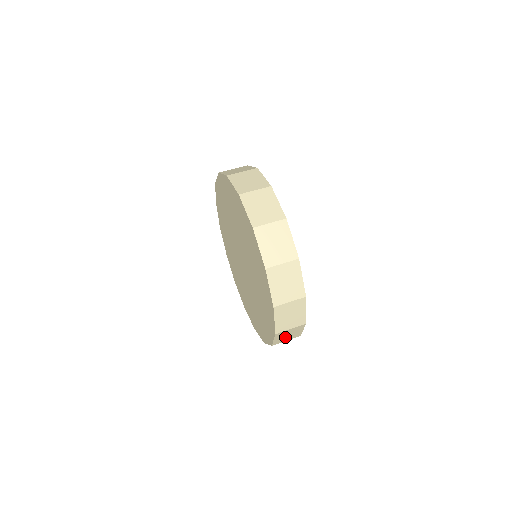
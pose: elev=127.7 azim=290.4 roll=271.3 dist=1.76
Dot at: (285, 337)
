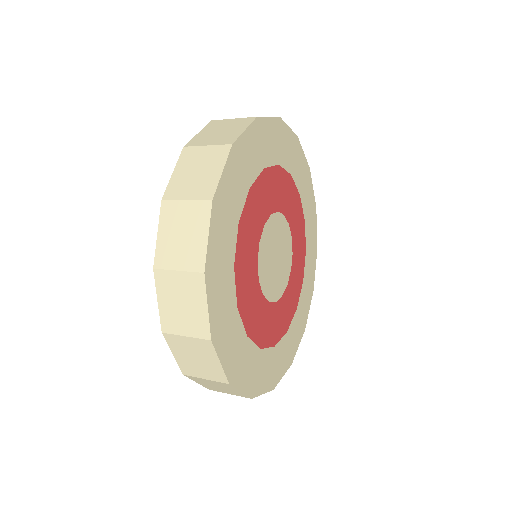
Dot at: (194, 362)
